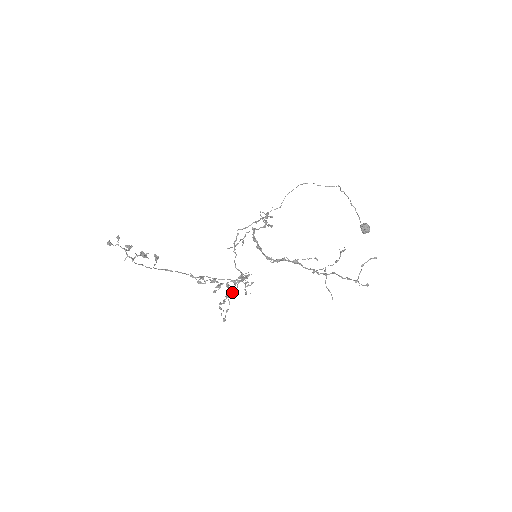
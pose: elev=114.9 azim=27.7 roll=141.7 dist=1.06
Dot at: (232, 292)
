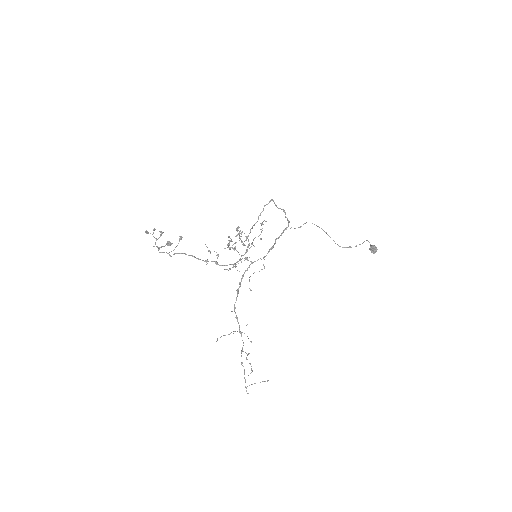
Dot at: (241, 241)
